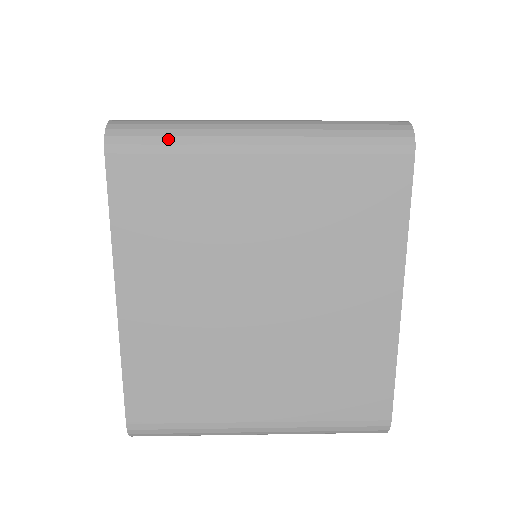
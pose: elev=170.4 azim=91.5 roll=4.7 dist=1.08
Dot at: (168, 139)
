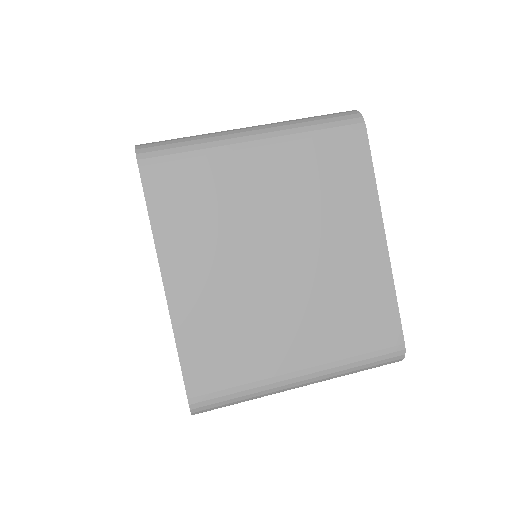
Dot at: (185, 148)
